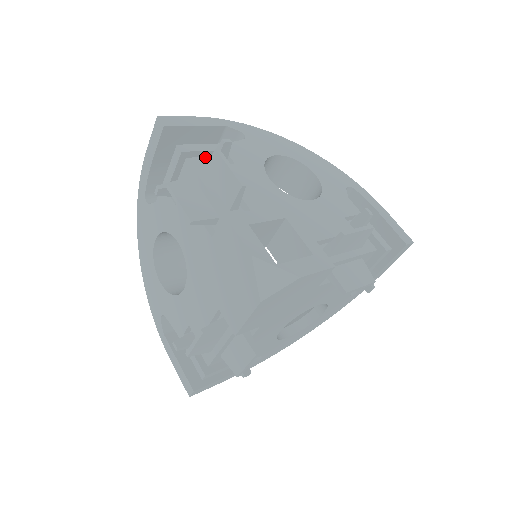
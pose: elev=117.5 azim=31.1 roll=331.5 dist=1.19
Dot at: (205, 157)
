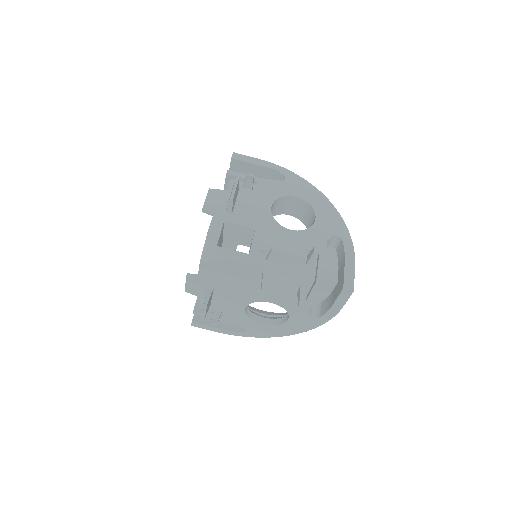
Dot at: (244, 182)
